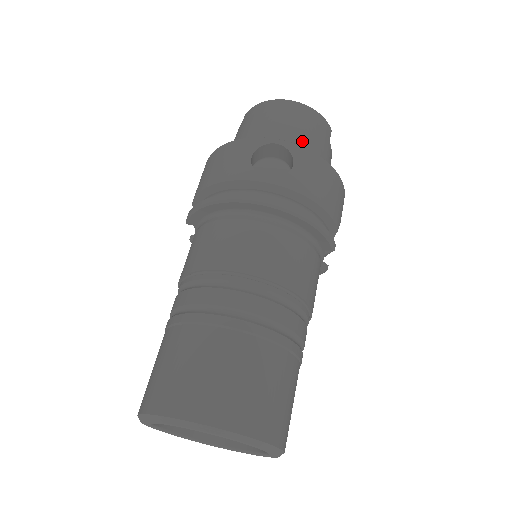
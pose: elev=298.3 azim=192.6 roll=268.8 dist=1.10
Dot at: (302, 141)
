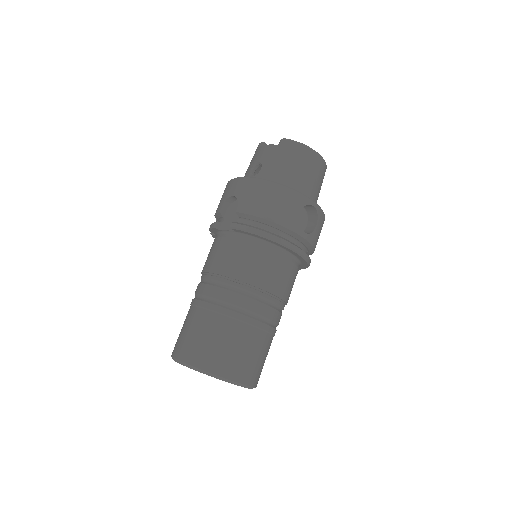
Dot at: (316, 194)
